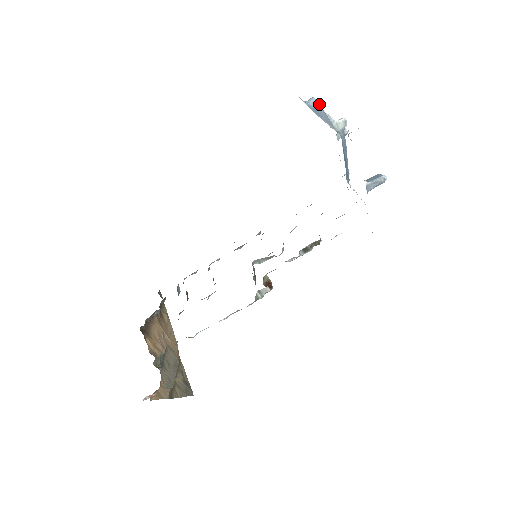
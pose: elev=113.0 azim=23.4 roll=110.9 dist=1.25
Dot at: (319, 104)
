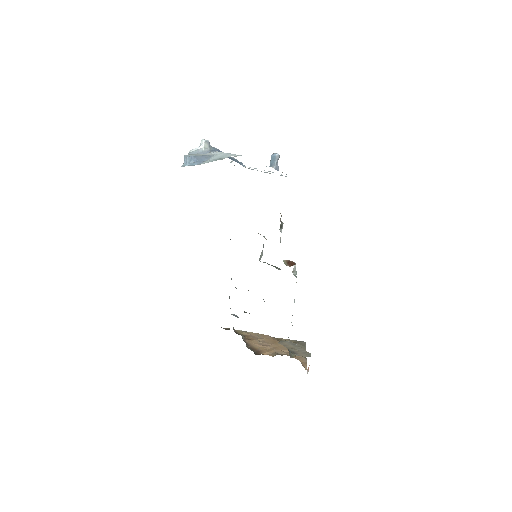
Dot at: (193, 156)
